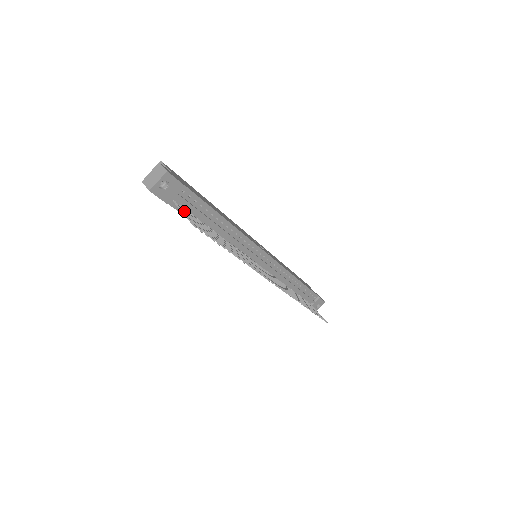
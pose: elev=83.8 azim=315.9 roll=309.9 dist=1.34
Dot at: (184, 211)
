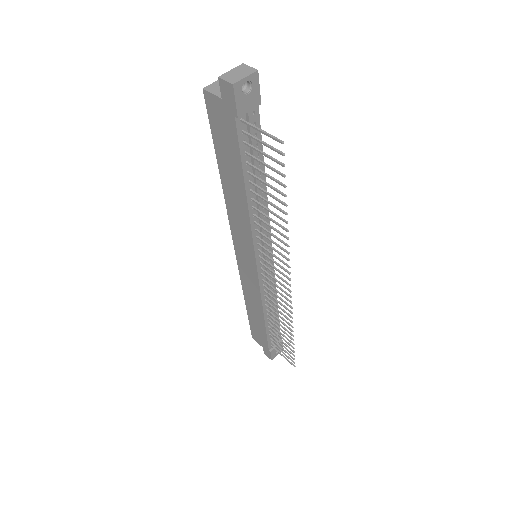
Dot at: (251, 135)
